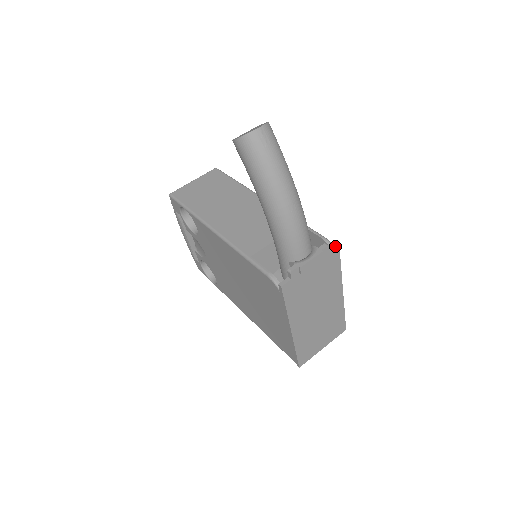
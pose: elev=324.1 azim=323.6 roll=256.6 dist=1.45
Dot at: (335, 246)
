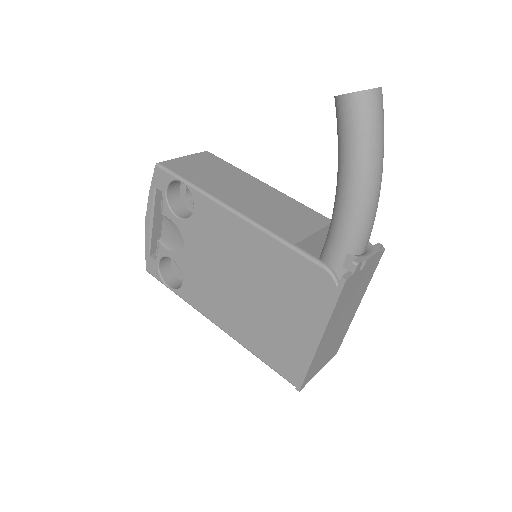
Dot at: (382, 249)
